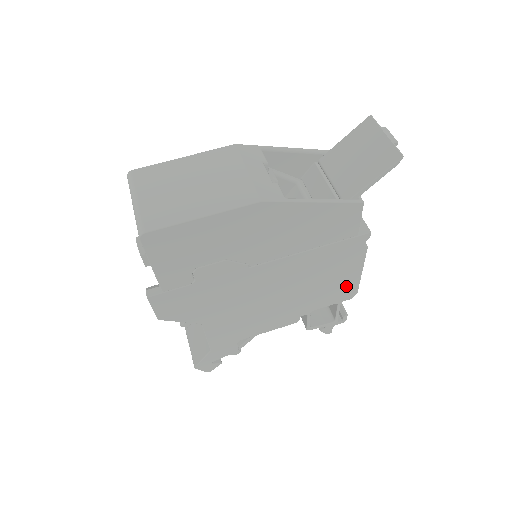
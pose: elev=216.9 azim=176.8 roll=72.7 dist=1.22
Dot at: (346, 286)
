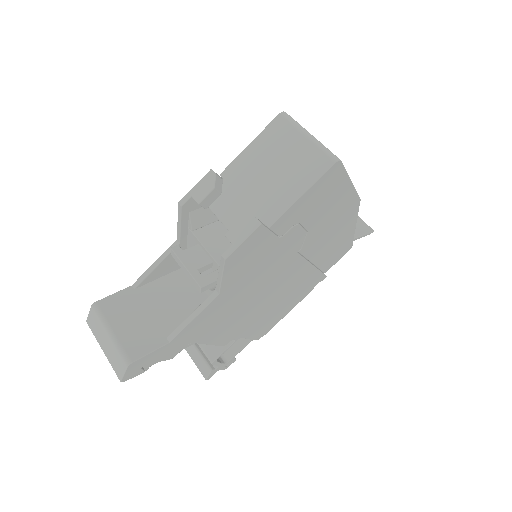
Dot at: (272, 322)
